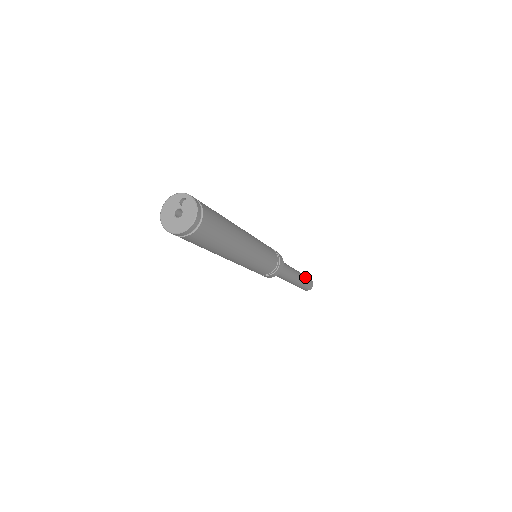
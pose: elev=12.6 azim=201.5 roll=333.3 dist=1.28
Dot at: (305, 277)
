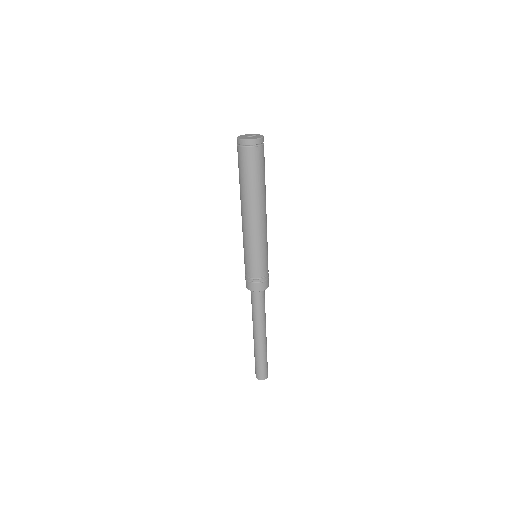
Dot at: occluded
